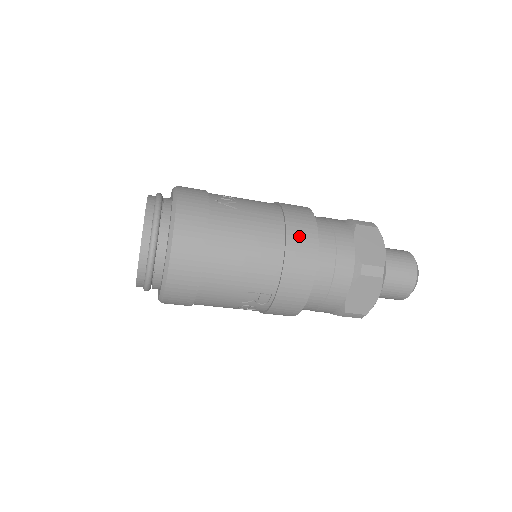
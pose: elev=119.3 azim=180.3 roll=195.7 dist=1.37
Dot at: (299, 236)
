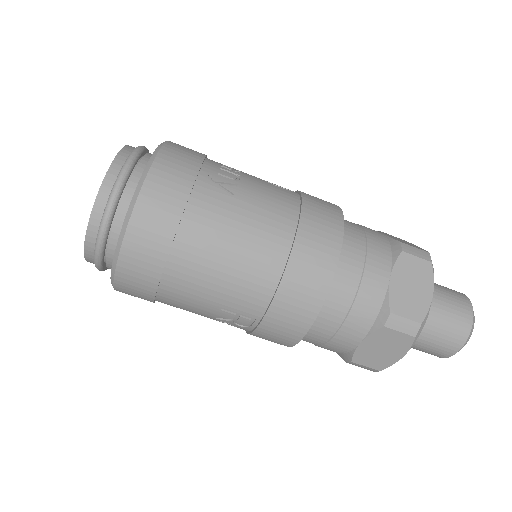
Dot at: (310, 255)
